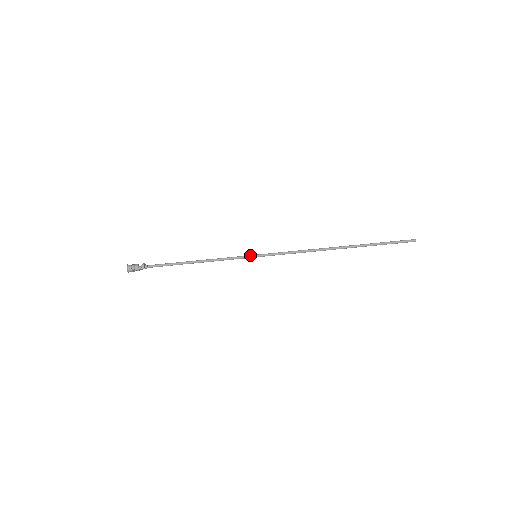
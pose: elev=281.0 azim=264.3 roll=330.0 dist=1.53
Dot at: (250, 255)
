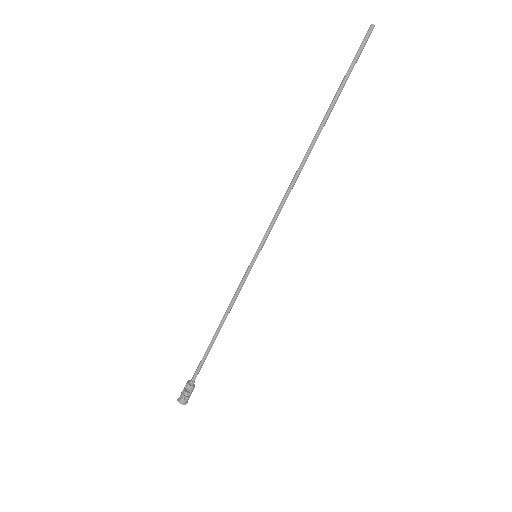
Dot at: (251, 264)
